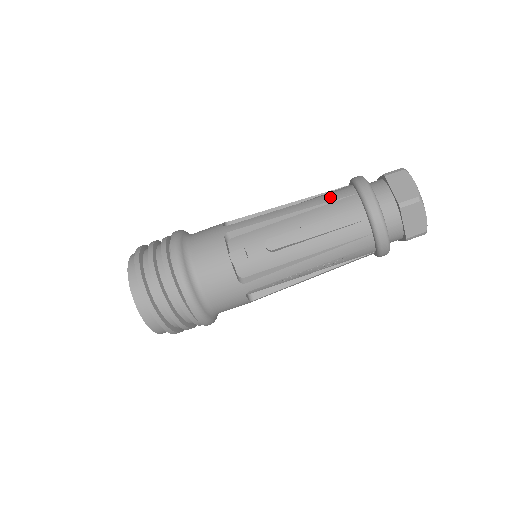
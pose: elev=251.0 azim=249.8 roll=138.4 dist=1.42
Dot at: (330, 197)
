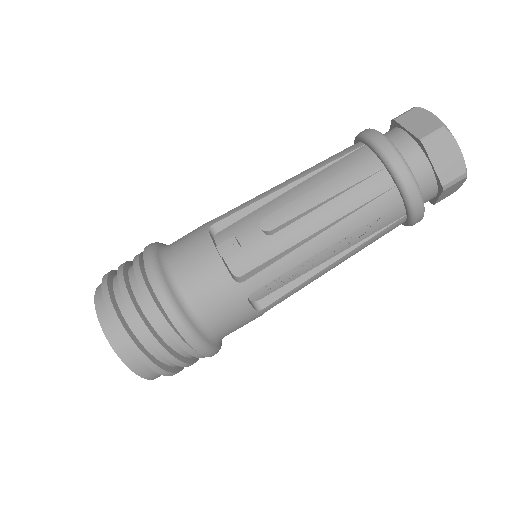
Dot at: (332, 158)
